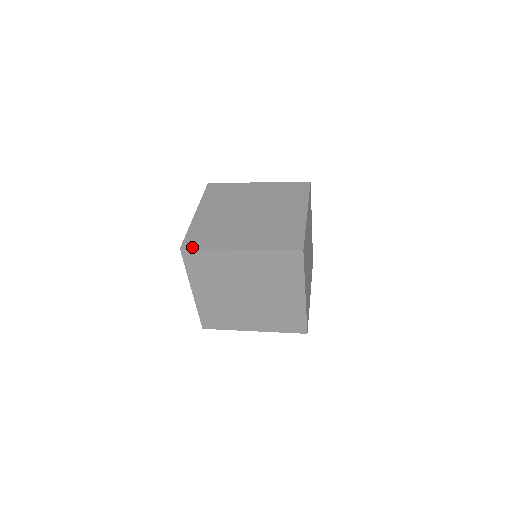
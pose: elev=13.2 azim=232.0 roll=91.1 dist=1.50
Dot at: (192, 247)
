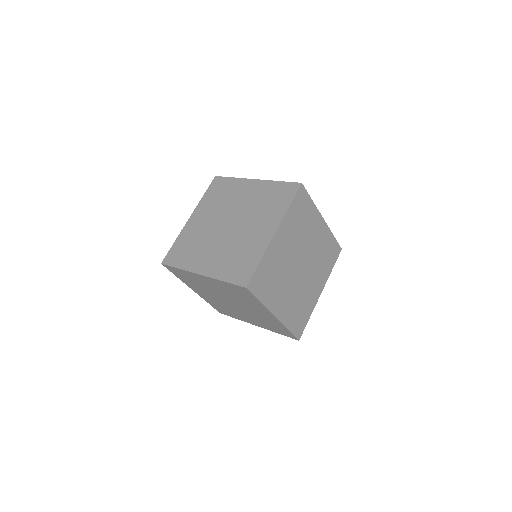
Dot at: (254, 292)
